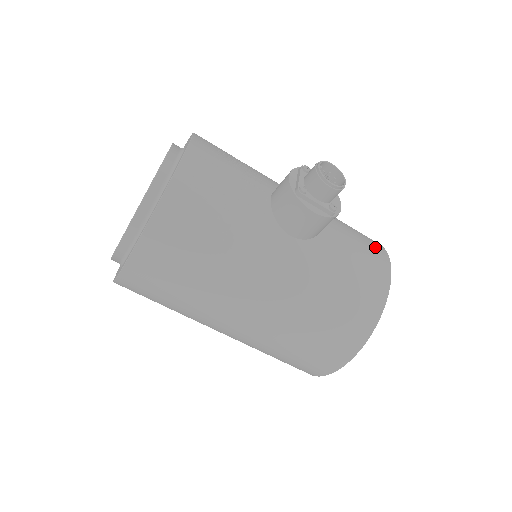
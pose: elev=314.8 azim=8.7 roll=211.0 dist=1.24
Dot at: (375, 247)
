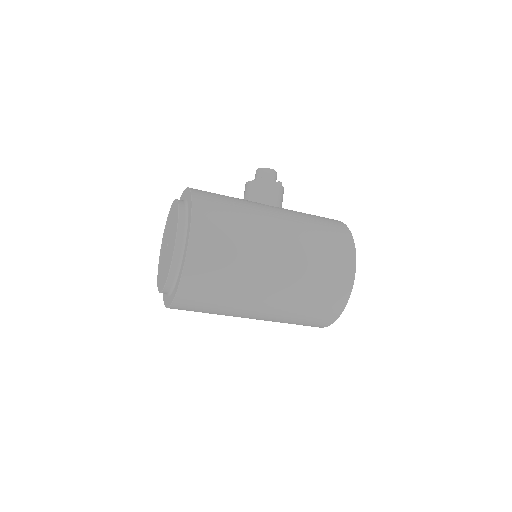
Dot at: occluded
